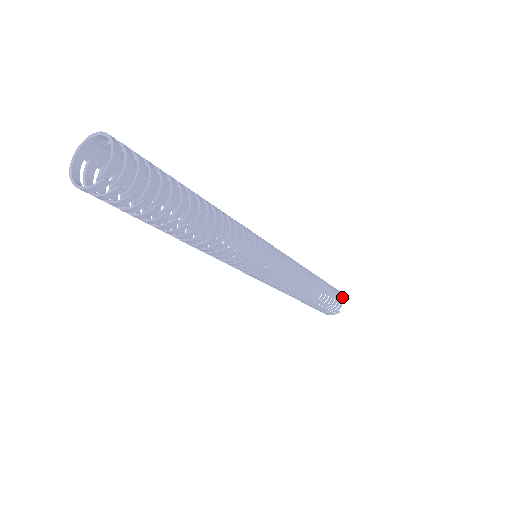
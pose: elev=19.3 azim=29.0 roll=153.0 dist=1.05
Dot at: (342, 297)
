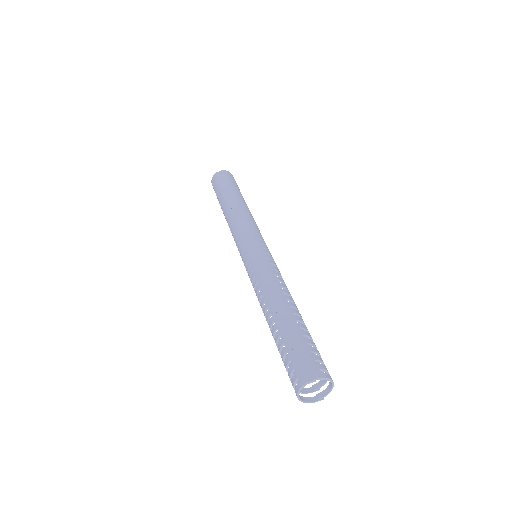
Dot at: occluded
